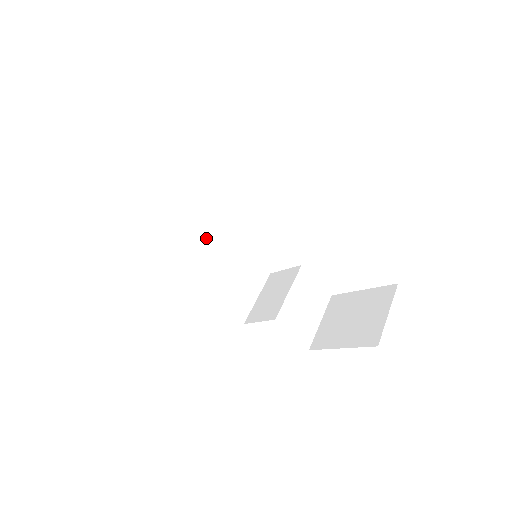
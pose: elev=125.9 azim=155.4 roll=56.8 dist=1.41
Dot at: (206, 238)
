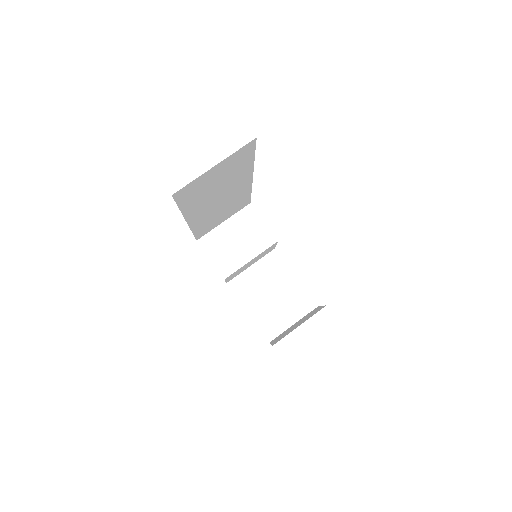
Dot at: (231, 193)
